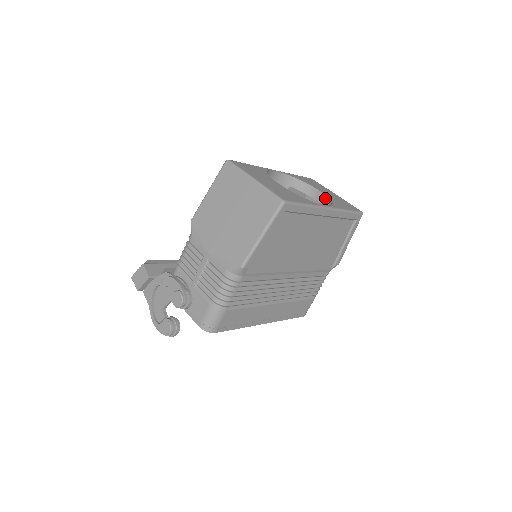
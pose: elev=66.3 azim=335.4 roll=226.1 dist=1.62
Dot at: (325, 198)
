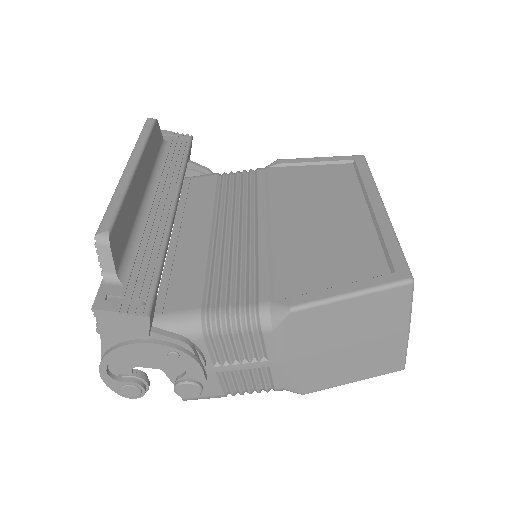
Dot at: occluded
